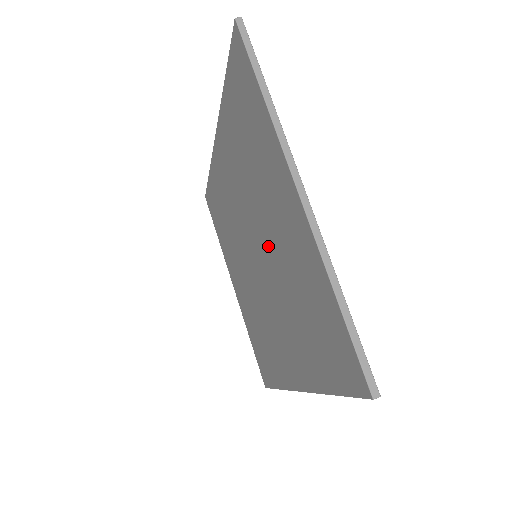
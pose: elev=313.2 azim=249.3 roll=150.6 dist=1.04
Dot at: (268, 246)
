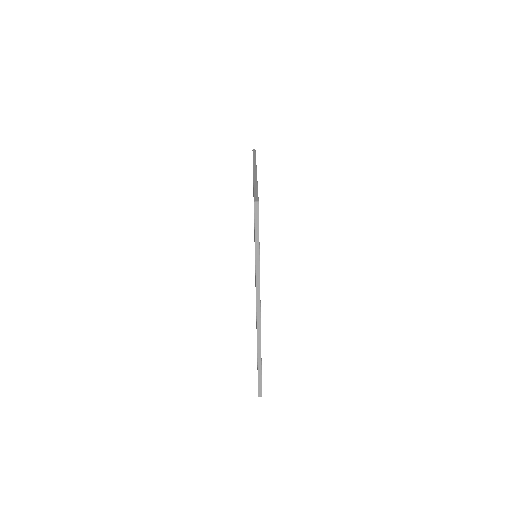
Dot at: occluded
